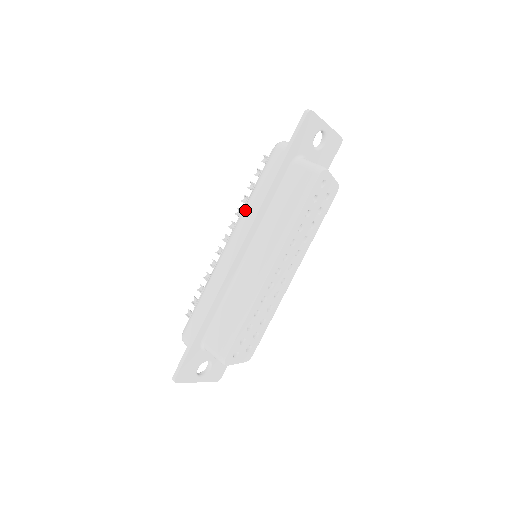
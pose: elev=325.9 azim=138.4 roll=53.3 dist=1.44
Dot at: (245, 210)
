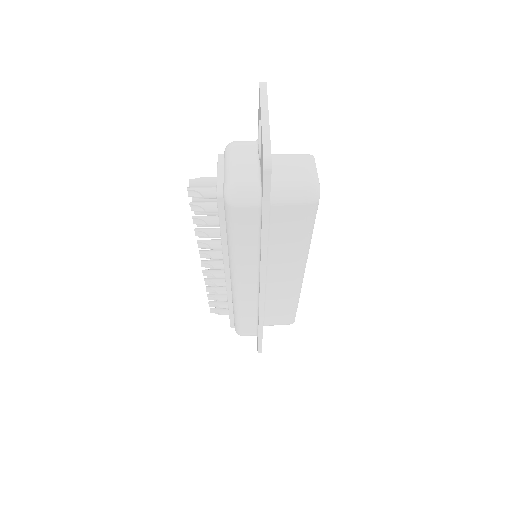
Dot at: (238, 264)
